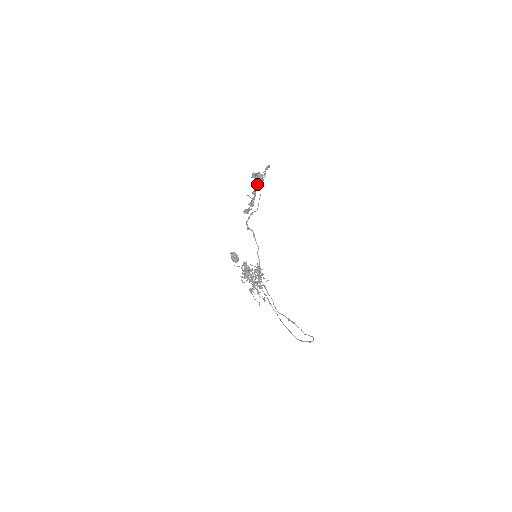
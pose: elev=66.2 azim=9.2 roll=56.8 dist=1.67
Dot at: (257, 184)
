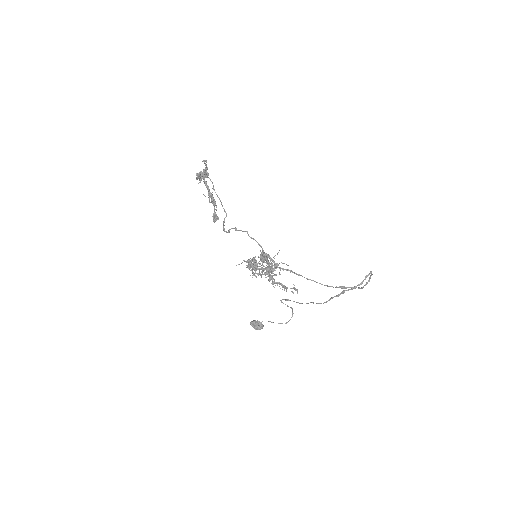
Dot at: (206, 183)
